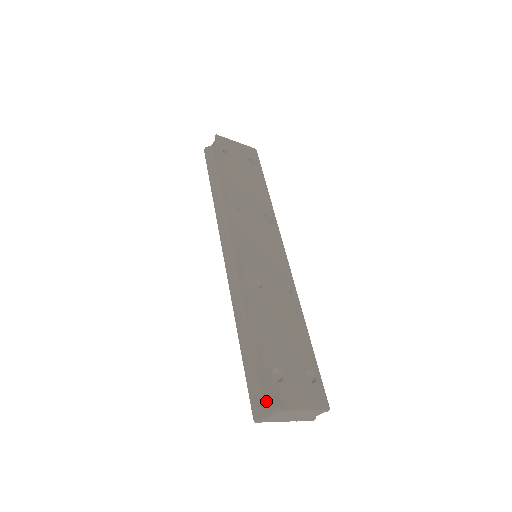
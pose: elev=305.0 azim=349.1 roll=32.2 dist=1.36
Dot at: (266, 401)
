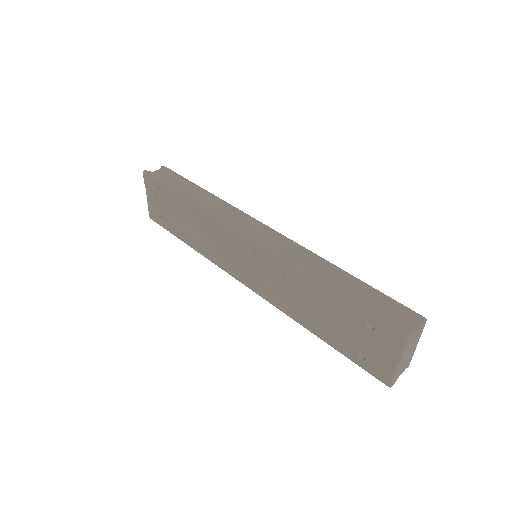
Dot at: (404, 321)
